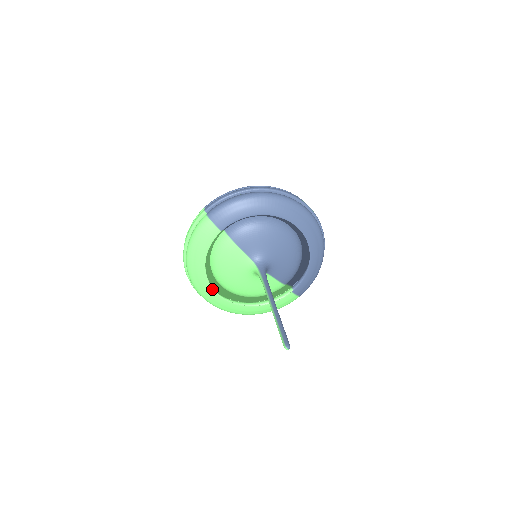
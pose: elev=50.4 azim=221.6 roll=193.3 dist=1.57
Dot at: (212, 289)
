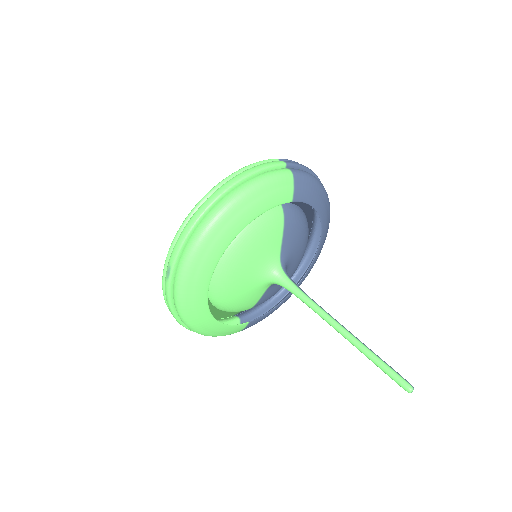
Dot at: (215, 265)
